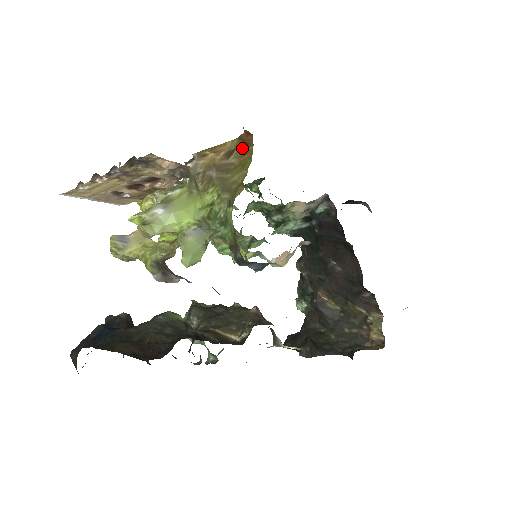
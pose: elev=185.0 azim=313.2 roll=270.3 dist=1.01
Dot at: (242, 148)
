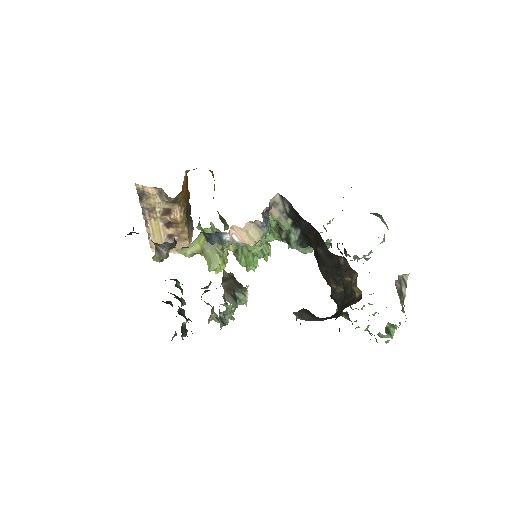
Dot at: occluded
